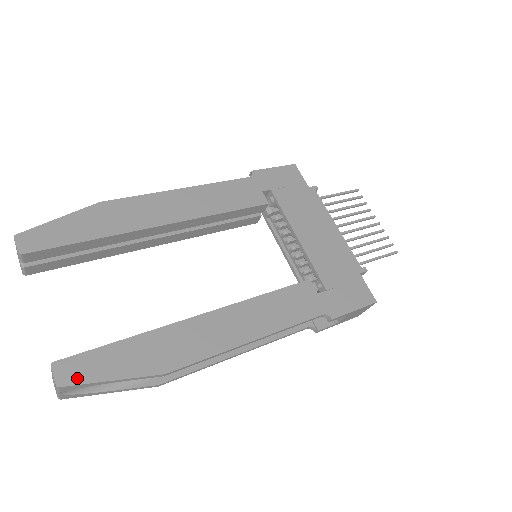
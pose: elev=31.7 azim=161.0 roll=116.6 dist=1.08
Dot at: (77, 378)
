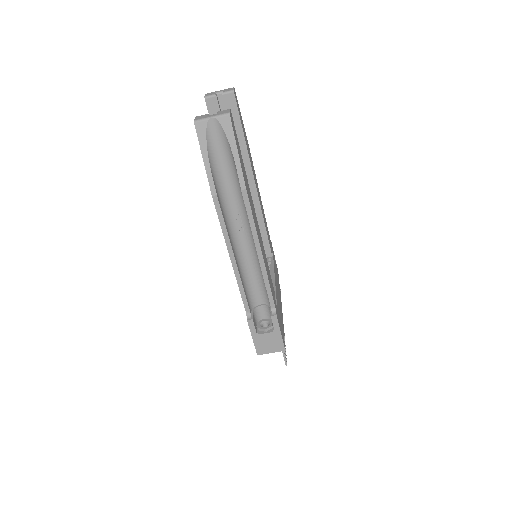
Dot at: (233, 127)
